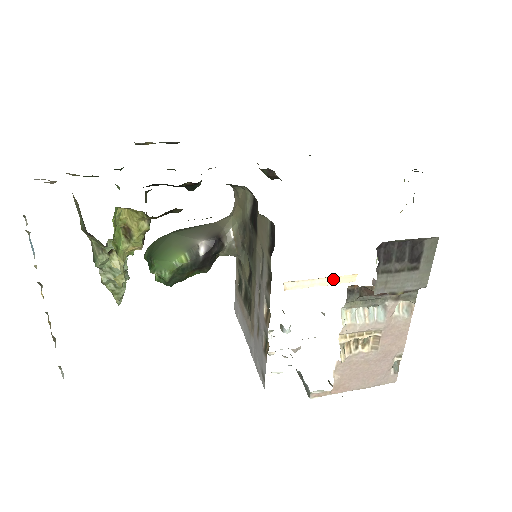
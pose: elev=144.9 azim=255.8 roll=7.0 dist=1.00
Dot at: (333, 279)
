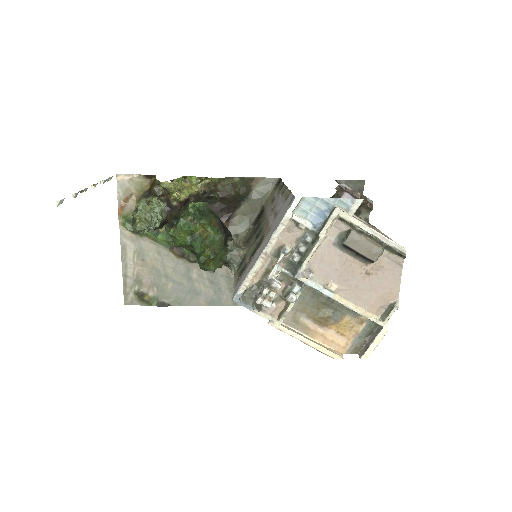
Dot at: (321, 345)
